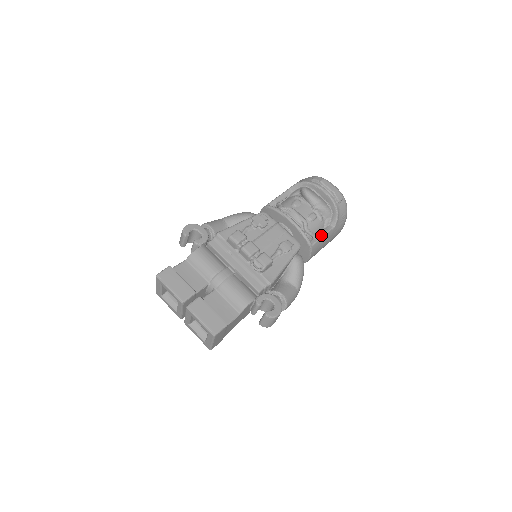
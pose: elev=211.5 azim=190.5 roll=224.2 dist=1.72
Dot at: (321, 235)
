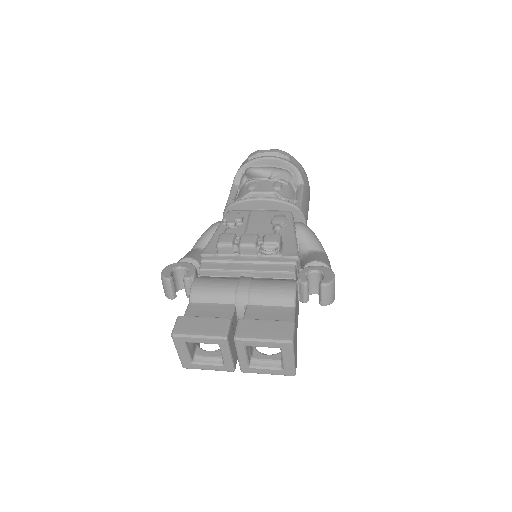
Dot at: (299, 196)
